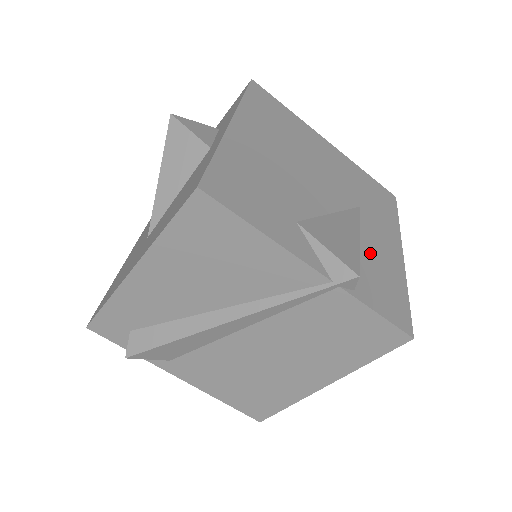
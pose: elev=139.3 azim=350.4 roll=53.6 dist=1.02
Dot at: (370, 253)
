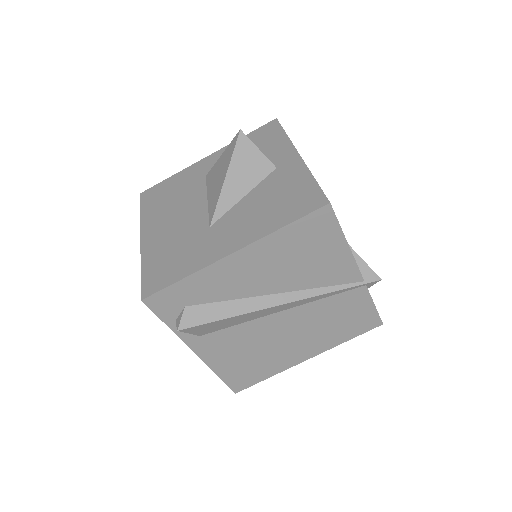
Dot at: occluded
